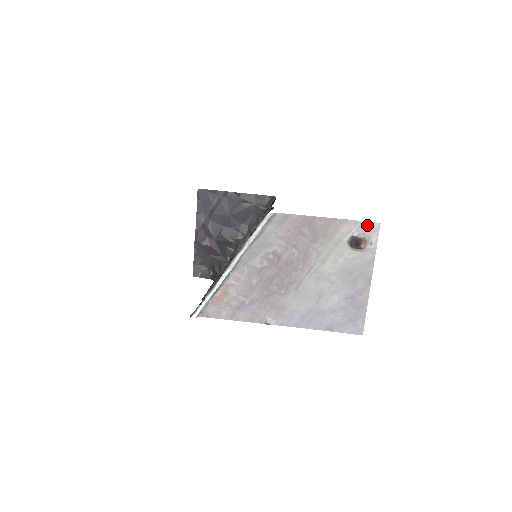
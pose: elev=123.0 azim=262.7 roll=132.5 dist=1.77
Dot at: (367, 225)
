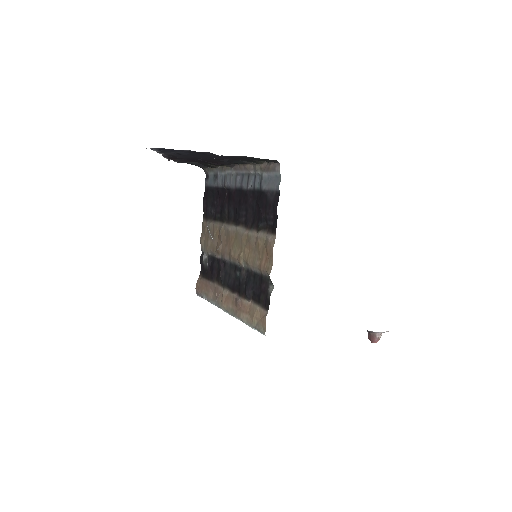
Dot at: occluded
